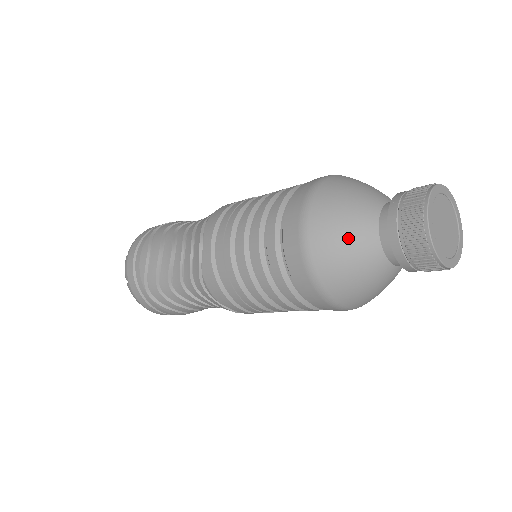
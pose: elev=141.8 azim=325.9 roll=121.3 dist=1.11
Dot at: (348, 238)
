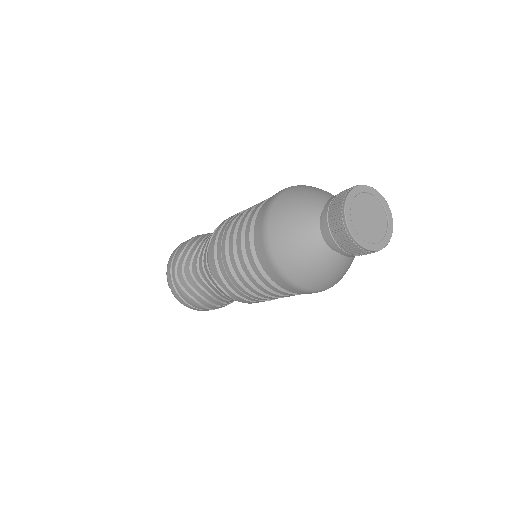
Dot at: (297, 214)
